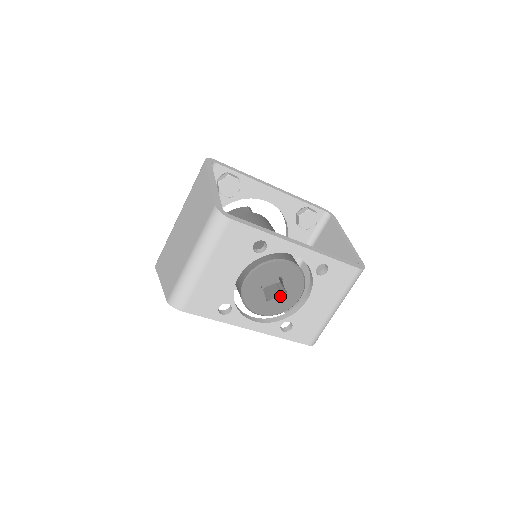
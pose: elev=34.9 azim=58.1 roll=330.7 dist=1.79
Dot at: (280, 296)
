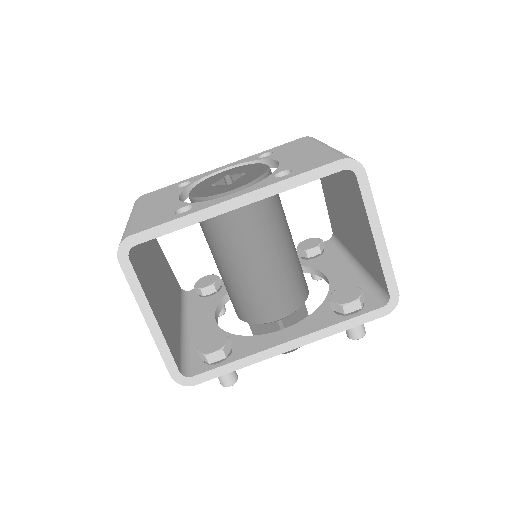
Dot at: (242, 177)
